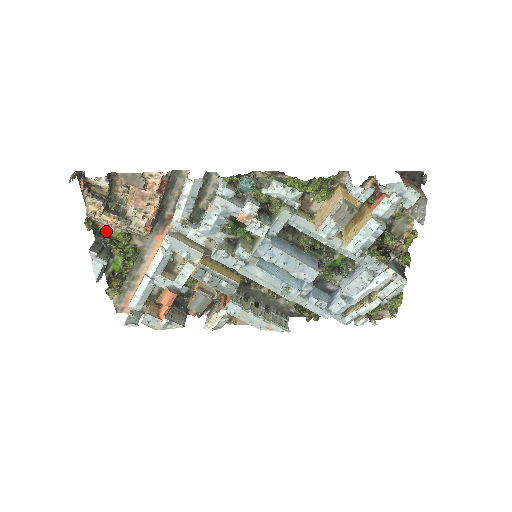
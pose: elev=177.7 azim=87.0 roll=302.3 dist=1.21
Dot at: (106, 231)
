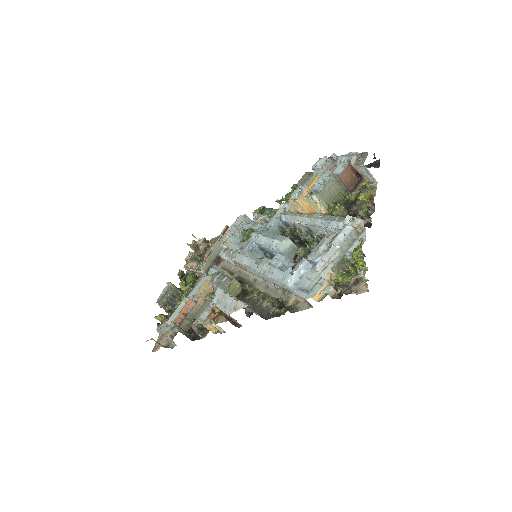
Dot at: (187, 281)
